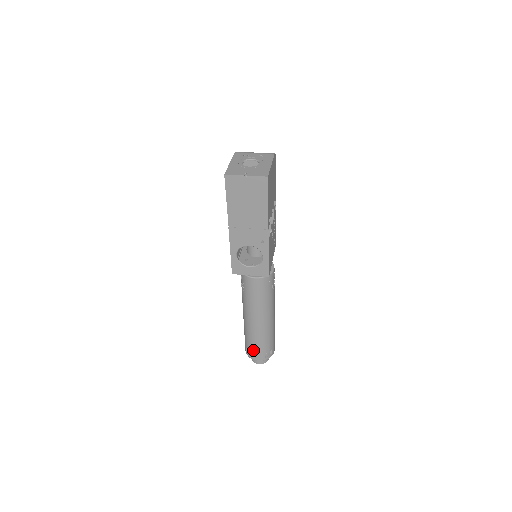
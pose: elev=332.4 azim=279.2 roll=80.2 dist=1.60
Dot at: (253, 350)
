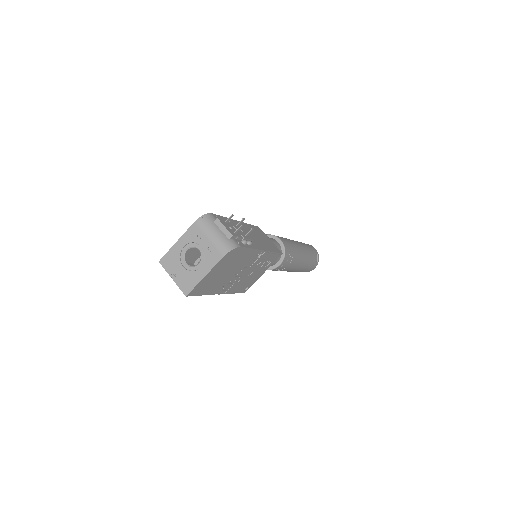
Dot at: occluded
